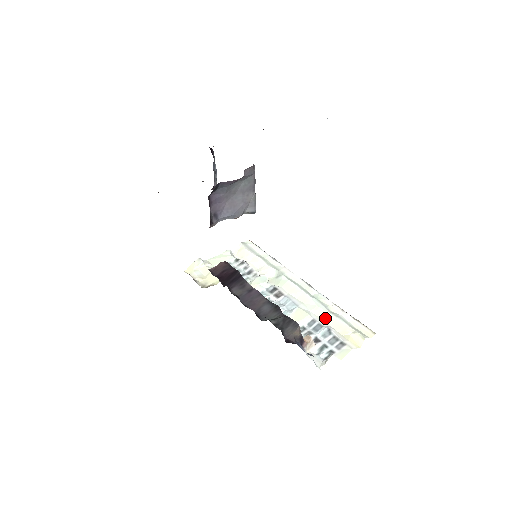
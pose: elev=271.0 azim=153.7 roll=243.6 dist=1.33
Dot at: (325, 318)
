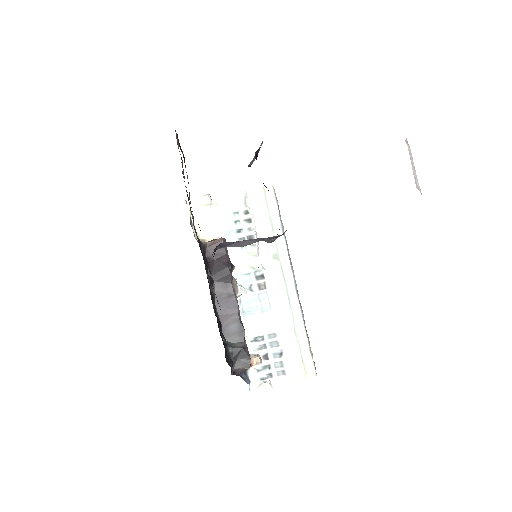
Dot at: (286, 336)
